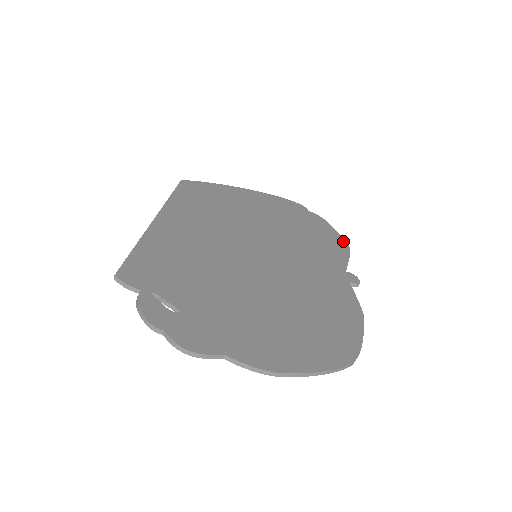
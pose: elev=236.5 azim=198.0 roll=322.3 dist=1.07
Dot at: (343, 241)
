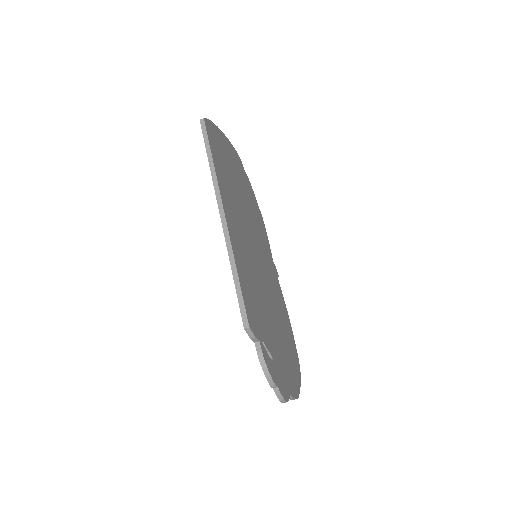
Dot at: (262, 218)
